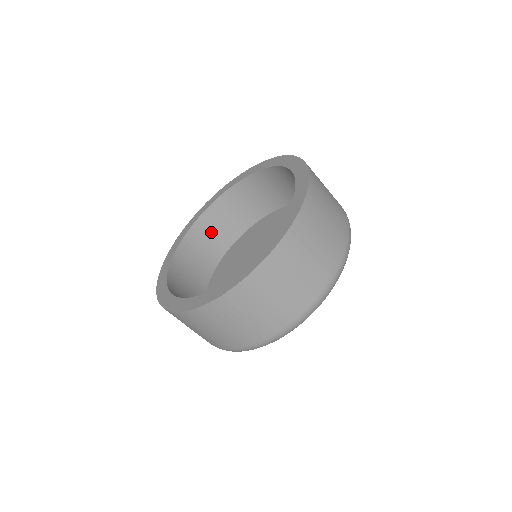
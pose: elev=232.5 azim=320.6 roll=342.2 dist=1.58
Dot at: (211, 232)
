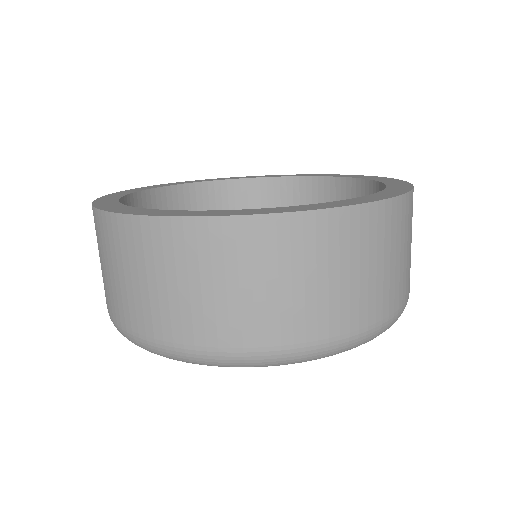
Dot at: (211, 209)
